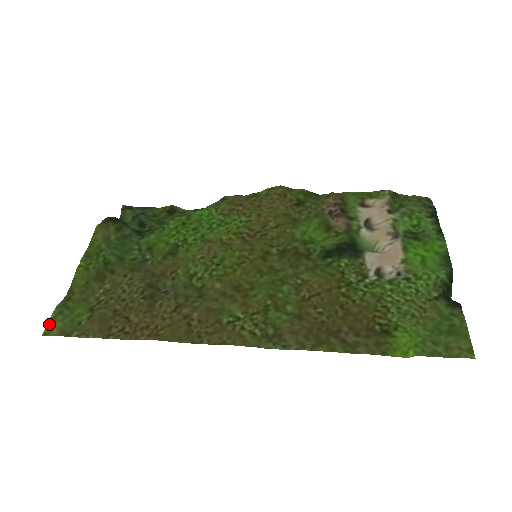
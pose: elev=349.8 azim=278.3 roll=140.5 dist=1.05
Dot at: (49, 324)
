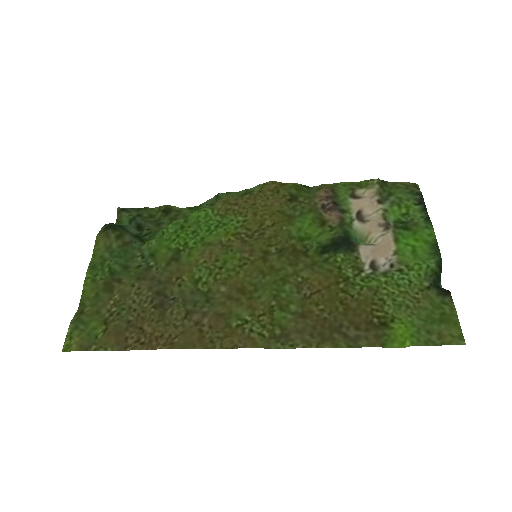
Dot at: (67, 340)
